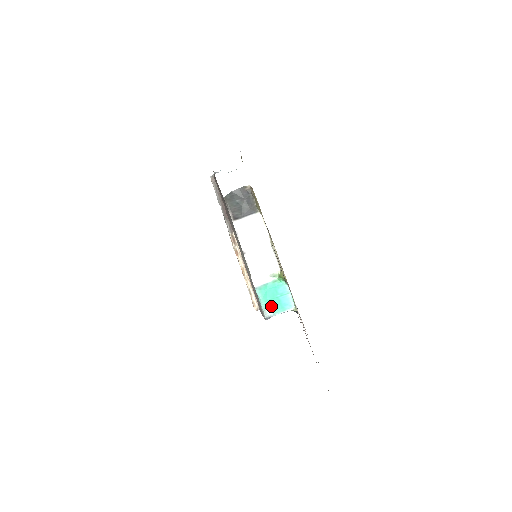
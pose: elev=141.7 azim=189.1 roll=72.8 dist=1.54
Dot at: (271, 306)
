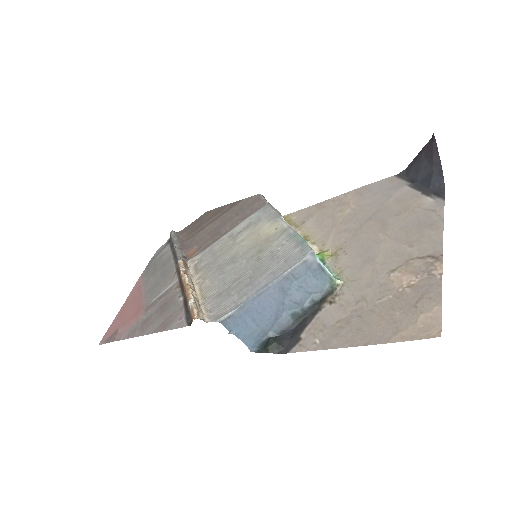
Dot at: occluded
